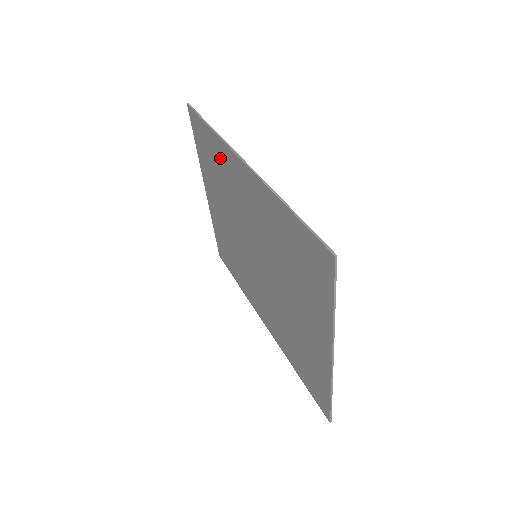
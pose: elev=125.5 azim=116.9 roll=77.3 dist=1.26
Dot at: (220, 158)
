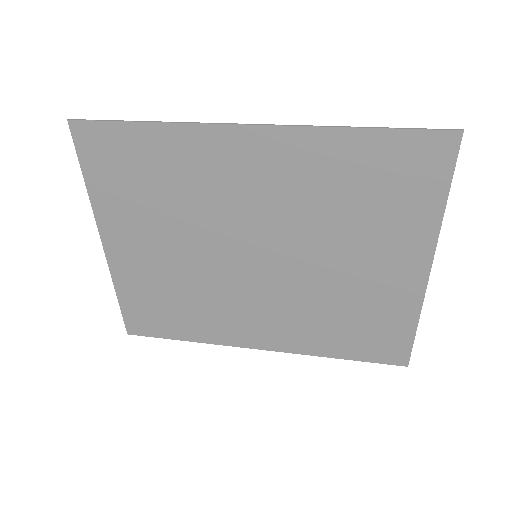
Dot at: (176, 157)
